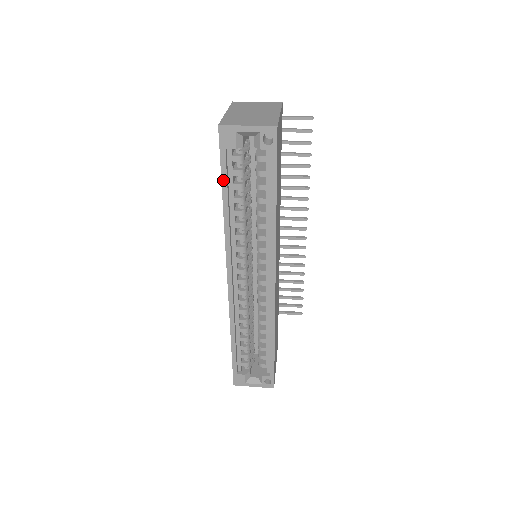
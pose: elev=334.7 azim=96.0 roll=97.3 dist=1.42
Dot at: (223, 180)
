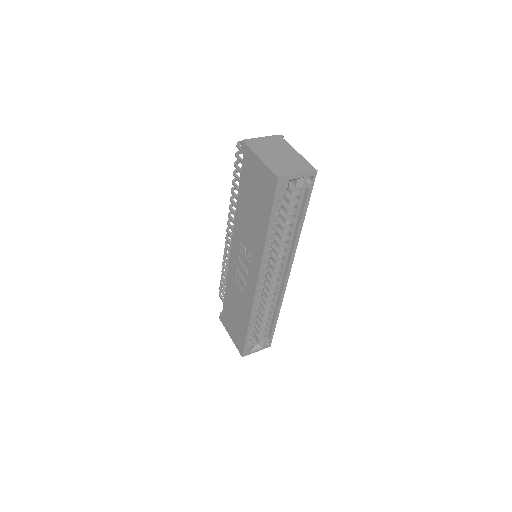
Dot at: (272, 216)
